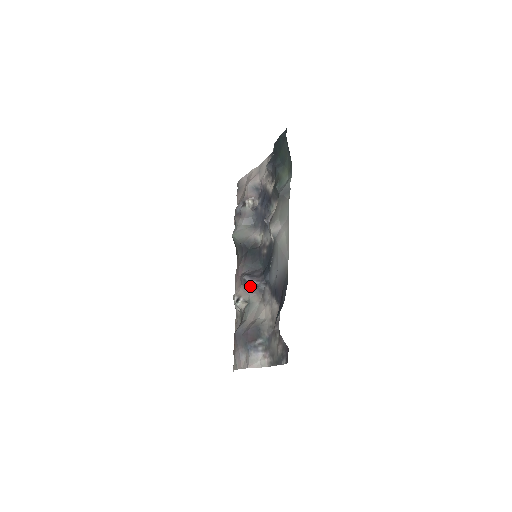
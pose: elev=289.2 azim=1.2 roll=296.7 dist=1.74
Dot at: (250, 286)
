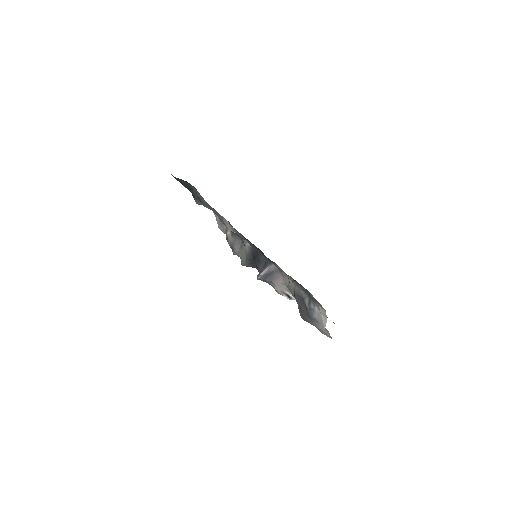
Dot at: (271, 278)
